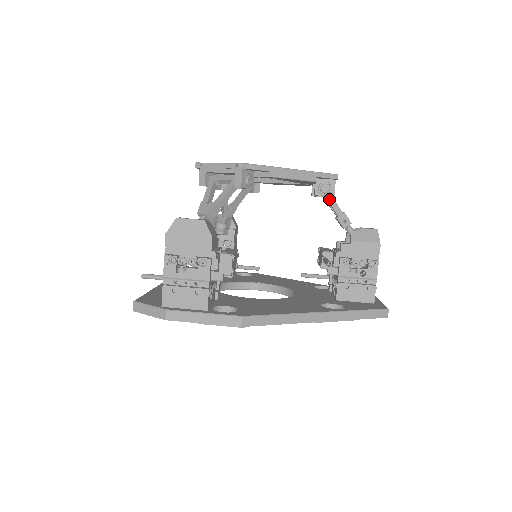
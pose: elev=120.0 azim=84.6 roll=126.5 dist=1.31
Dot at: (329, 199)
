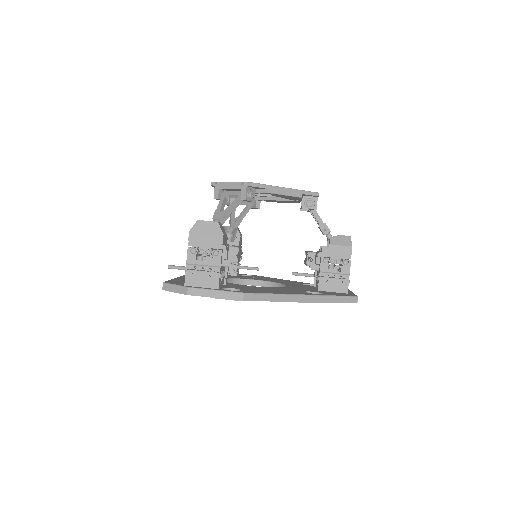
Dot at: (313, 212)
